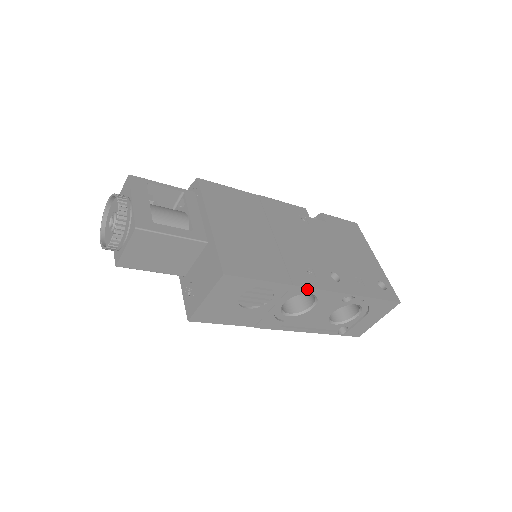
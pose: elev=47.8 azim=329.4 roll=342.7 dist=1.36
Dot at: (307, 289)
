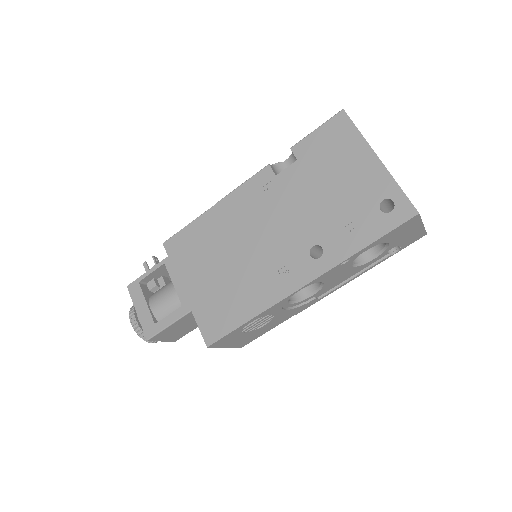
Dot at: (286, 298)
